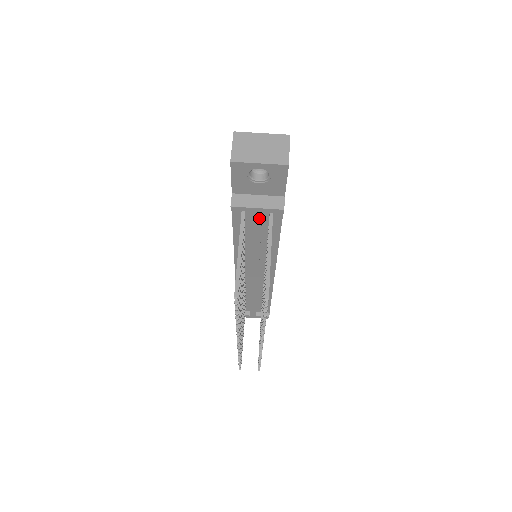
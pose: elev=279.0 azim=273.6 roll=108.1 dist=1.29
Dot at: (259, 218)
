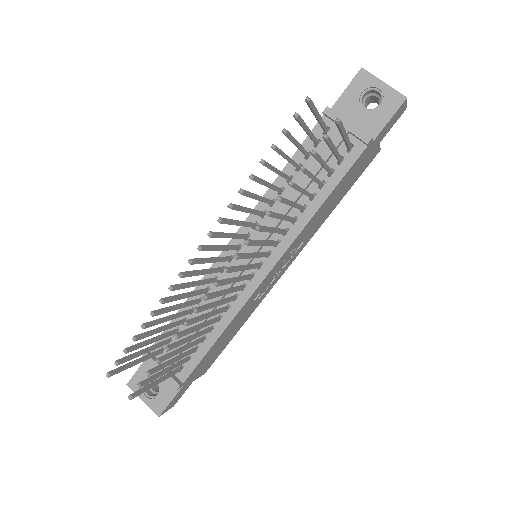
Dot at: (339, 140)
